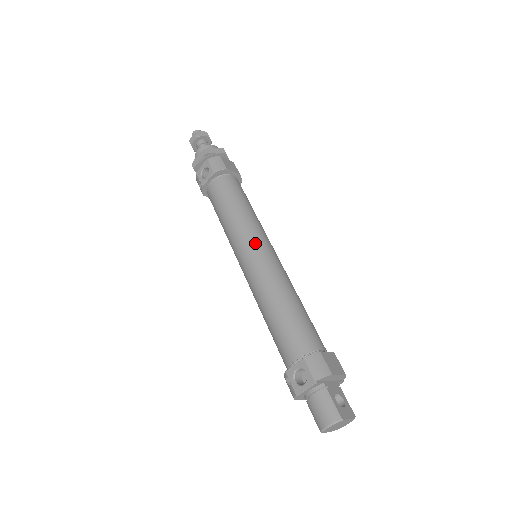
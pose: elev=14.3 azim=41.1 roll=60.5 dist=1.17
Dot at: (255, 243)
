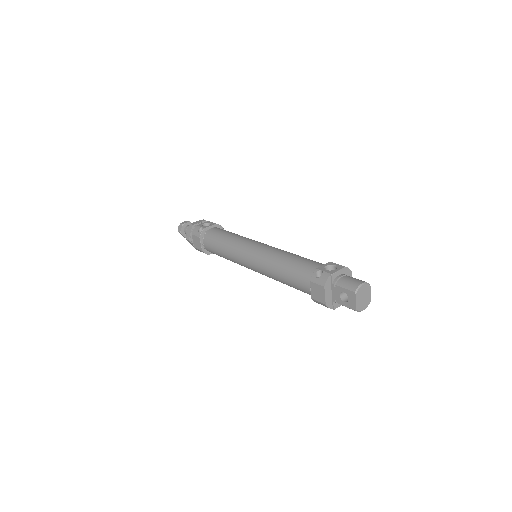
Dot at: occluded
